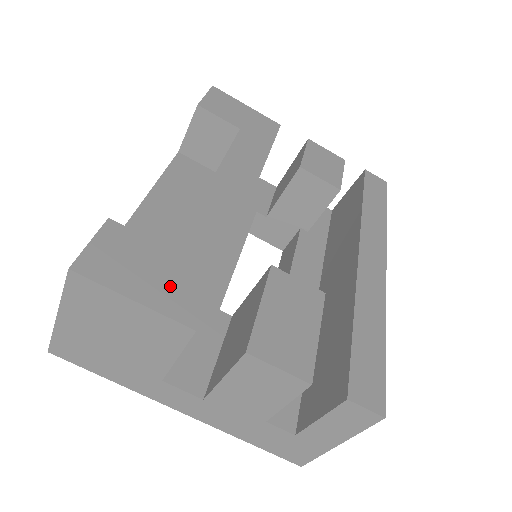
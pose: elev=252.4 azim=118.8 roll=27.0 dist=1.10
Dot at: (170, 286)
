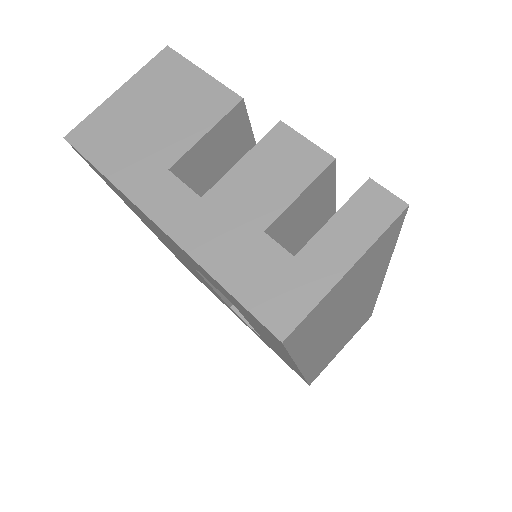
Dot at: occluded
